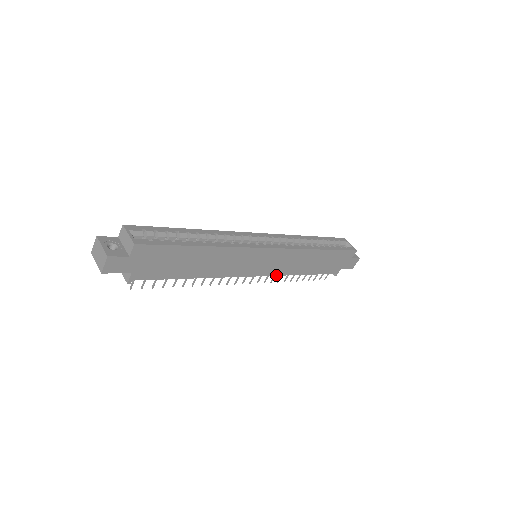
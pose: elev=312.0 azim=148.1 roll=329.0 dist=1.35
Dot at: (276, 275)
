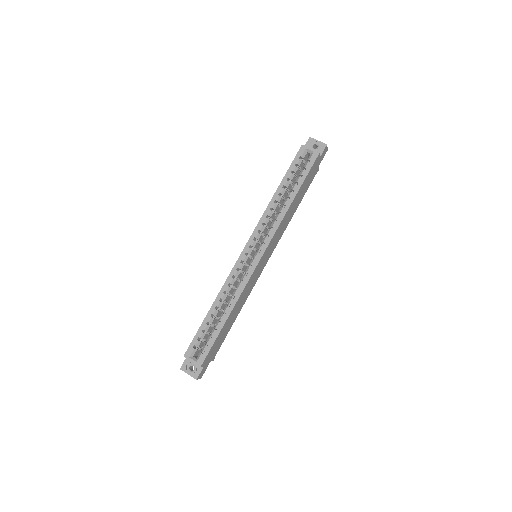
Dot at: occluded
